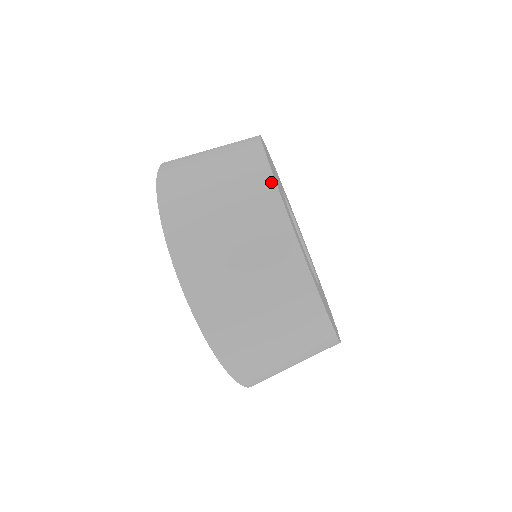
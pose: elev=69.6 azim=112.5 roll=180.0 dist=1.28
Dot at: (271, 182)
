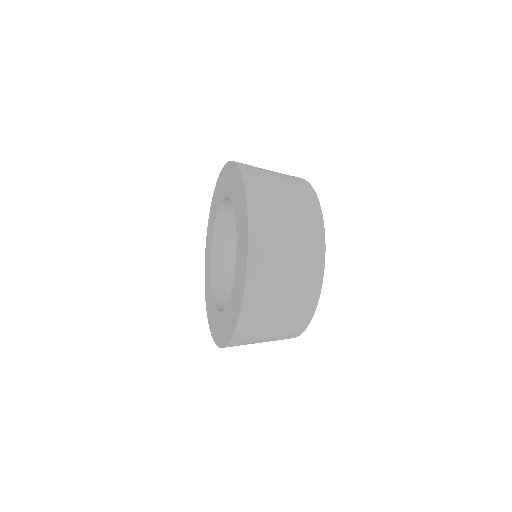
Dot at: (323, 235)
